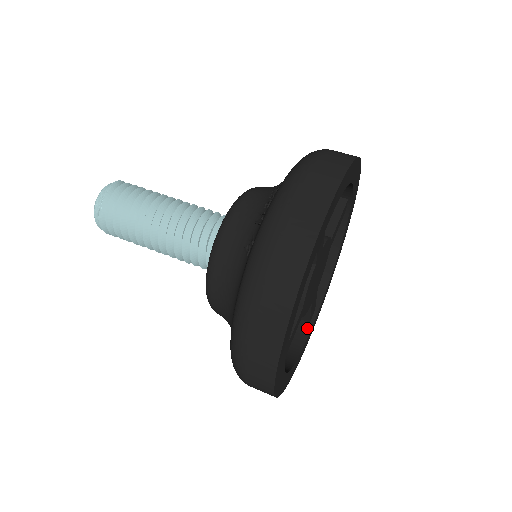
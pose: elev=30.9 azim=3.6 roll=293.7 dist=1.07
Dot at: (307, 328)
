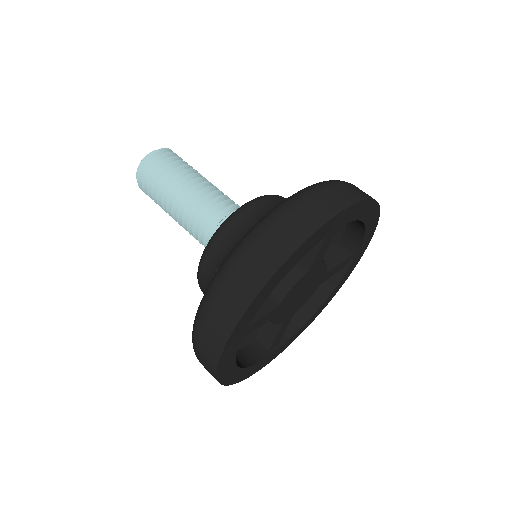
Dot at: (343, 271)
